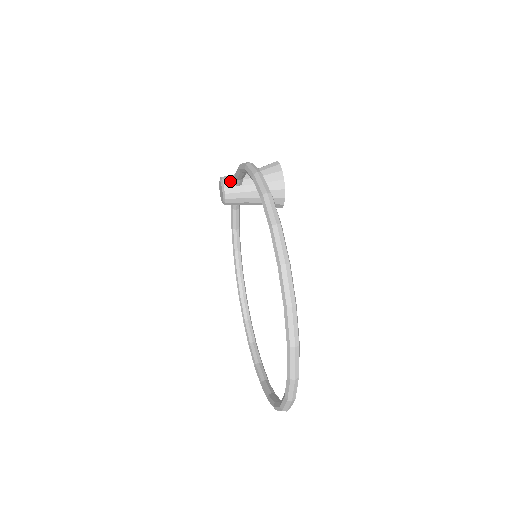
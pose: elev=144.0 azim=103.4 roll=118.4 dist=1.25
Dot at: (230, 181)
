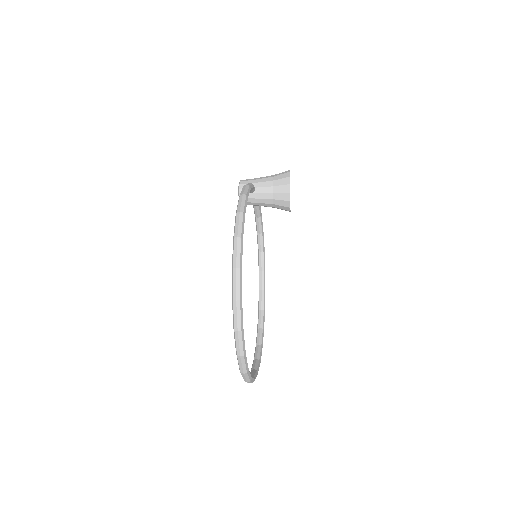
Dot at: occluded
